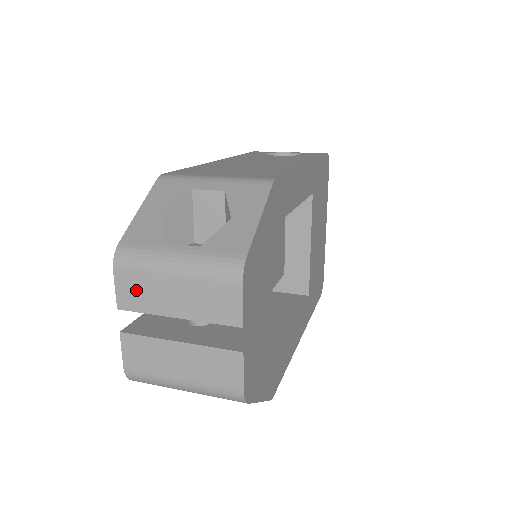
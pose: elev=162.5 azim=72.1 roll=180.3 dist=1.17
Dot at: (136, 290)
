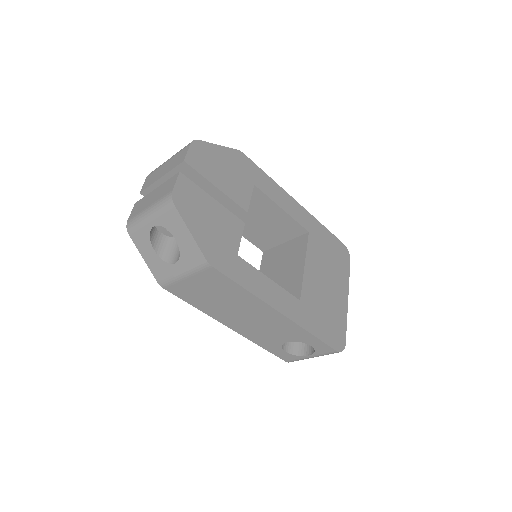
Dot at: (151, 179)
